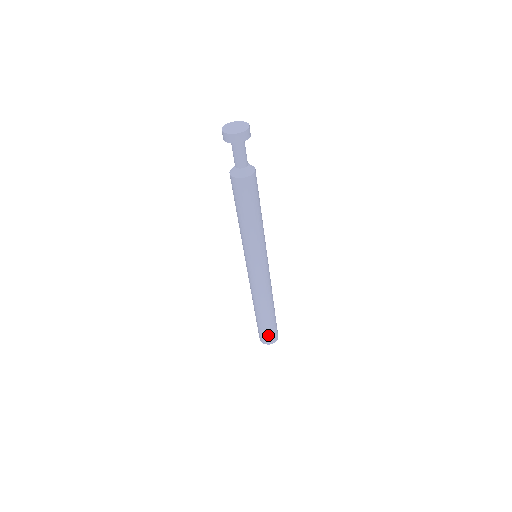
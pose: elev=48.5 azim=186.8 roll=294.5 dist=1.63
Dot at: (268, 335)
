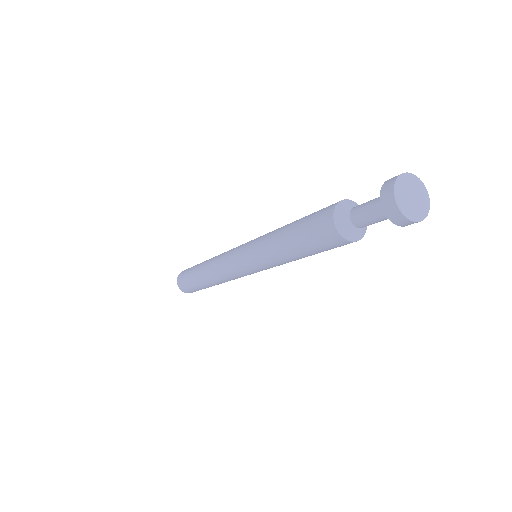
Dot at: occluded
